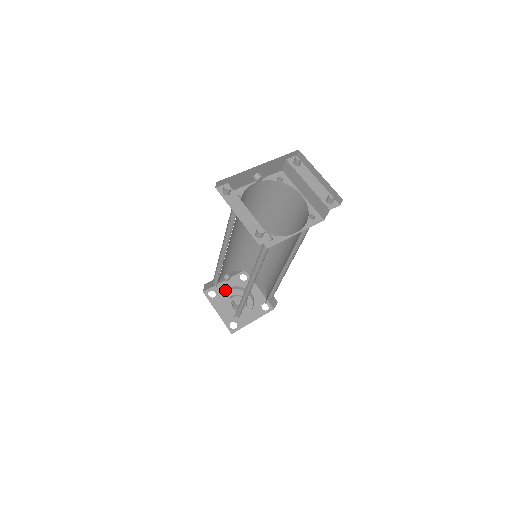
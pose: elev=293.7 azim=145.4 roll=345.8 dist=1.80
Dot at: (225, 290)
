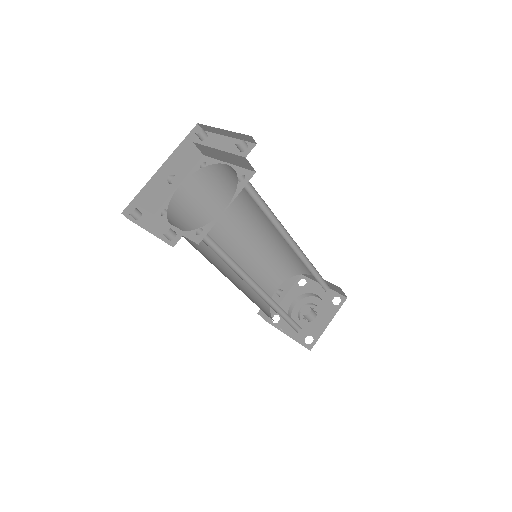
Dot at: (288, 307)
